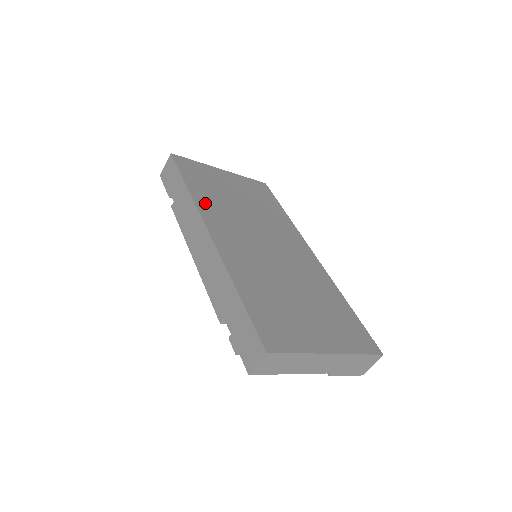
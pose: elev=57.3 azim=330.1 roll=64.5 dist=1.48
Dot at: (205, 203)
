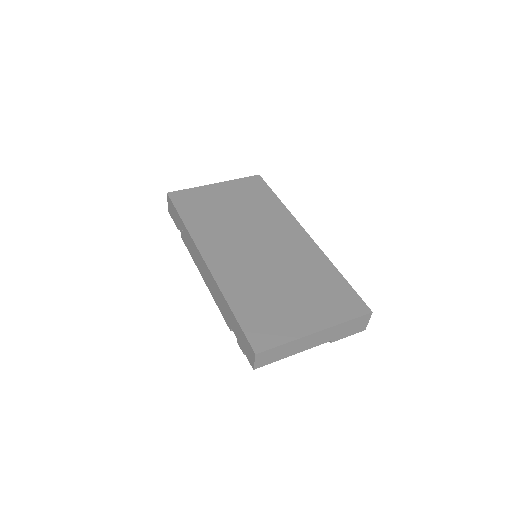
Dot at: (200, 231)
